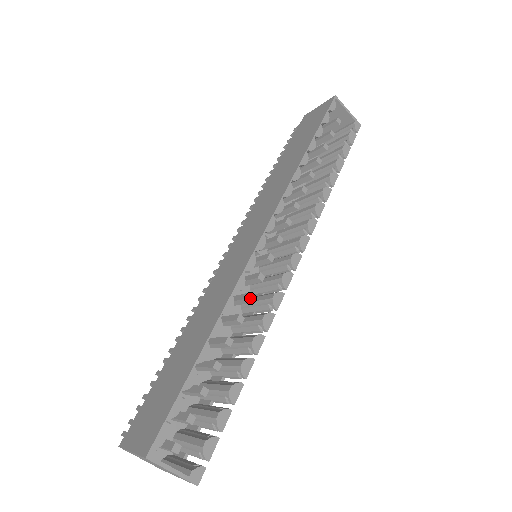
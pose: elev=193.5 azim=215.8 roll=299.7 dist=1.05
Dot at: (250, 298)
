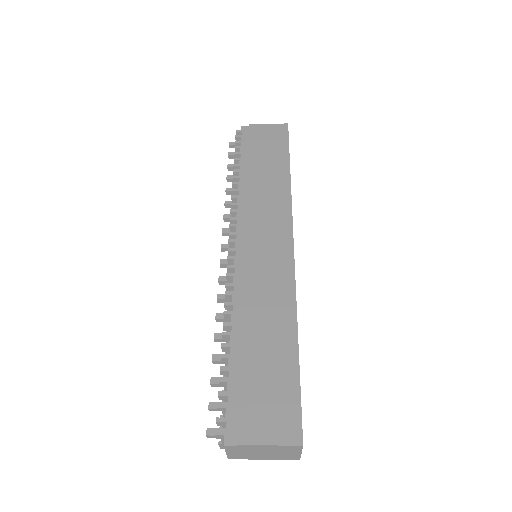
Dot at: occluded
